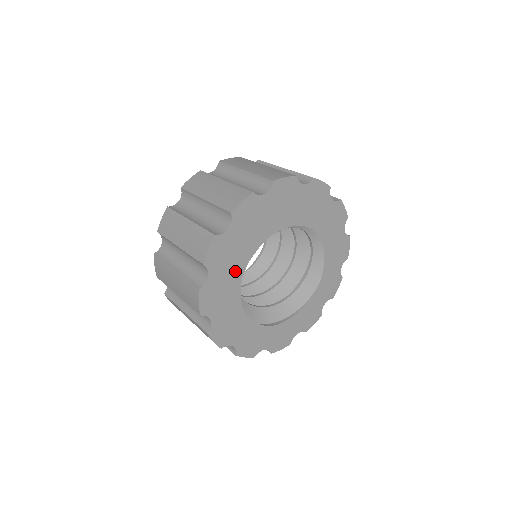
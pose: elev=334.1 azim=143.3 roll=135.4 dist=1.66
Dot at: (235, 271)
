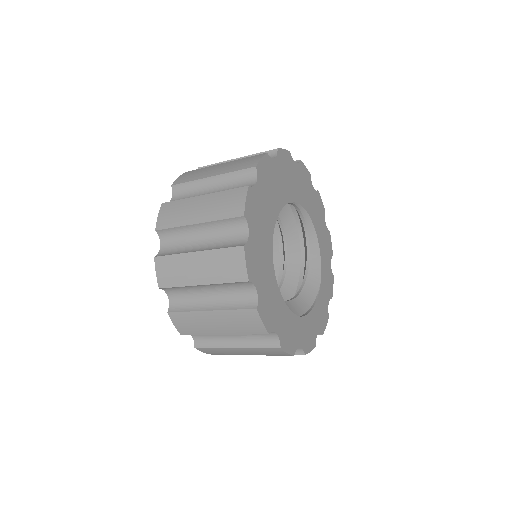
Dot at: (266, 235)
